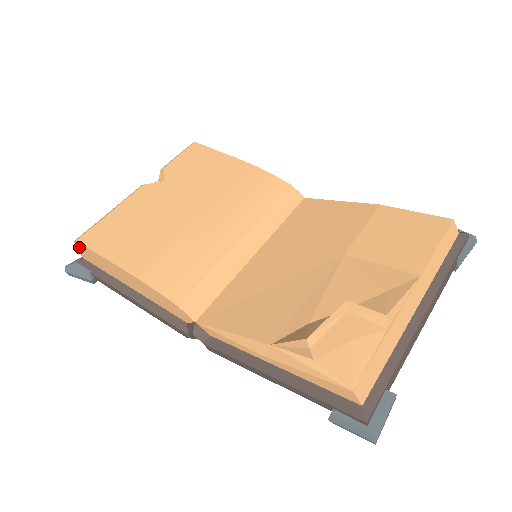
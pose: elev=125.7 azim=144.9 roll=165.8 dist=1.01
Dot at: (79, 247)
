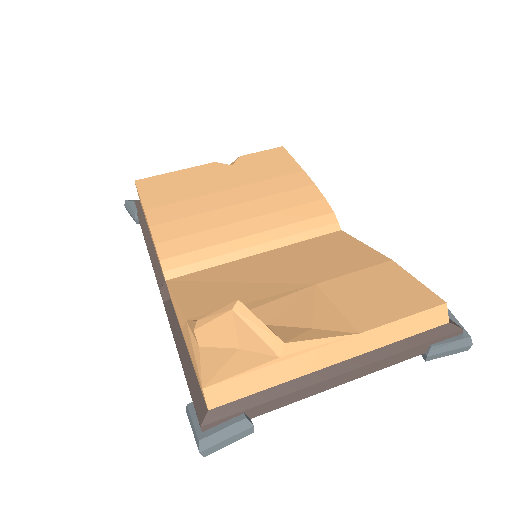
Dot at: (136, 187)
